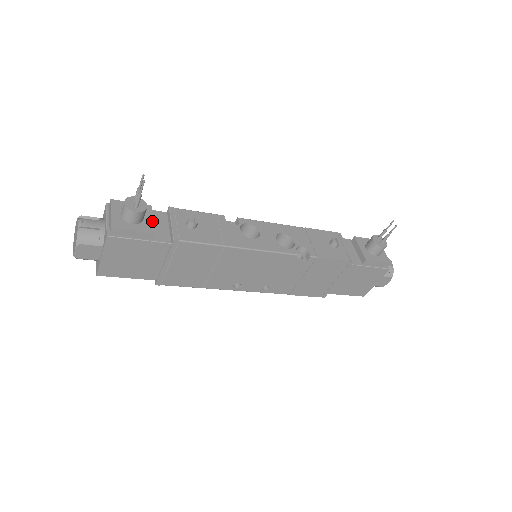
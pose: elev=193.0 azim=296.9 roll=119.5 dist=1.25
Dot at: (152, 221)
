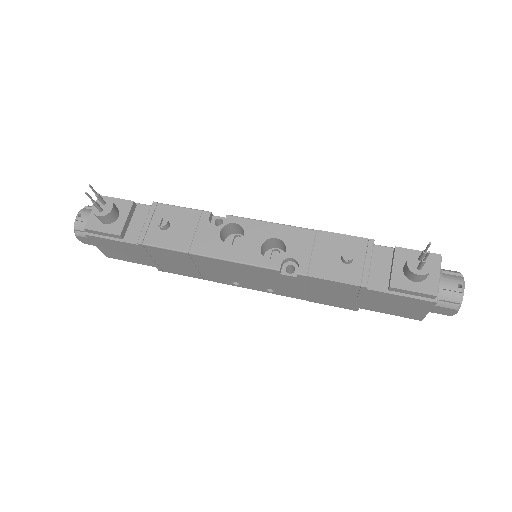
Dot at: (125, 220)
